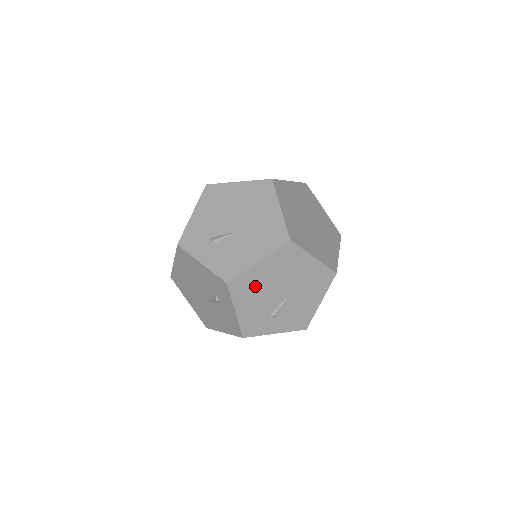
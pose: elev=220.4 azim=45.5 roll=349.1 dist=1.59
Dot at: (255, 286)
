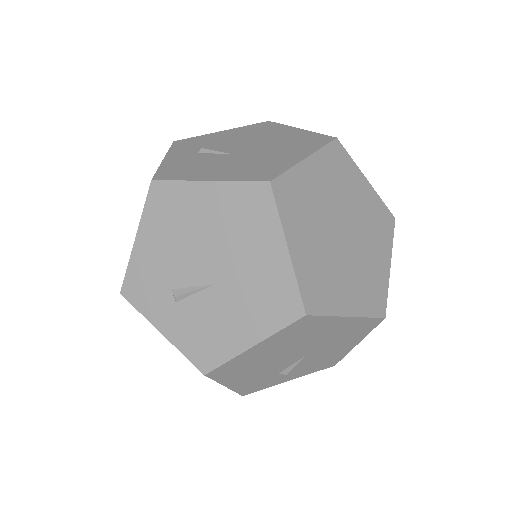
Dot at: (251, 363)
